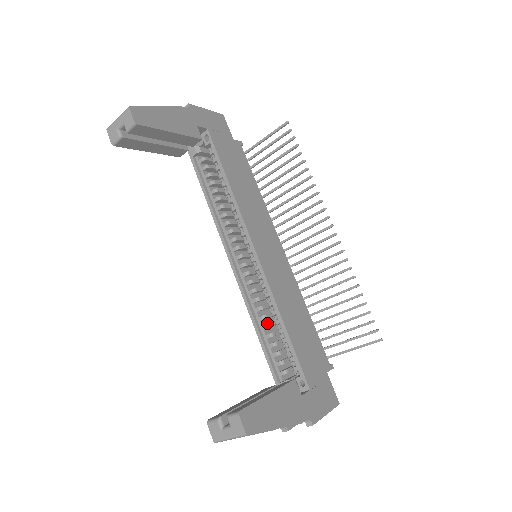
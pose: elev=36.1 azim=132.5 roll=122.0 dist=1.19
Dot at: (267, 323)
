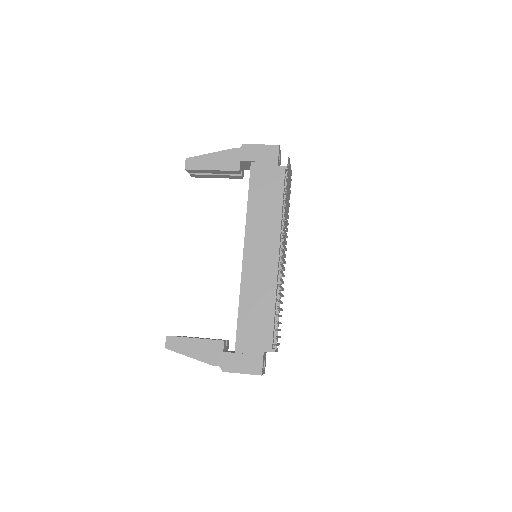
Dot at: occluded
